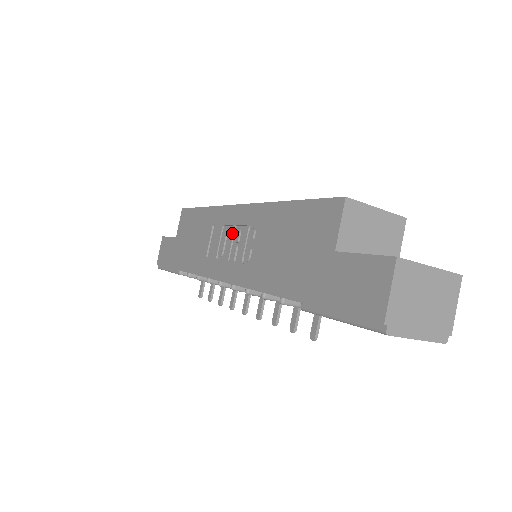
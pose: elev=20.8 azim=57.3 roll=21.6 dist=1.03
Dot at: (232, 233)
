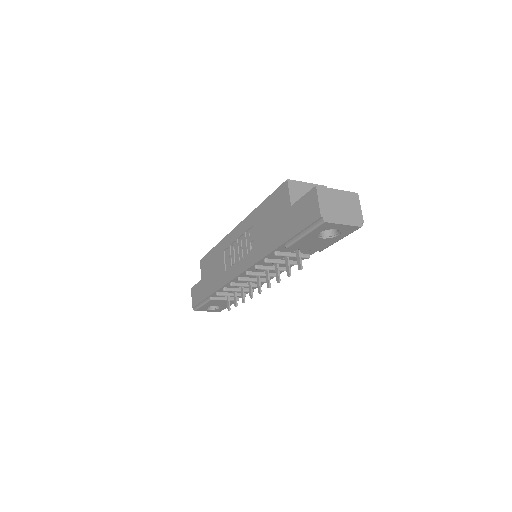
Dot at: (237, 244)
